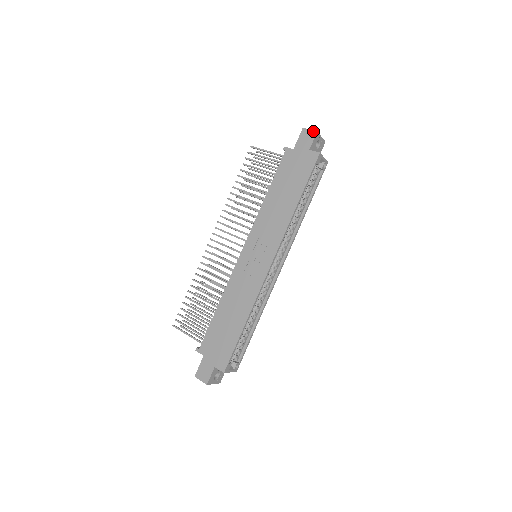
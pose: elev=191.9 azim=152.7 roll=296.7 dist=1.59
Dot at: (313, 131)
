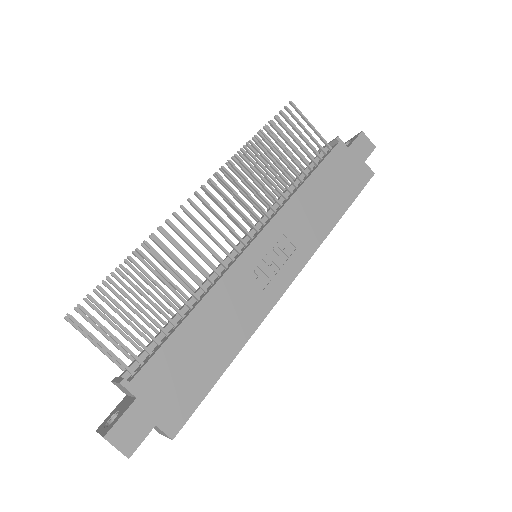
Dot at: (372, 143)
